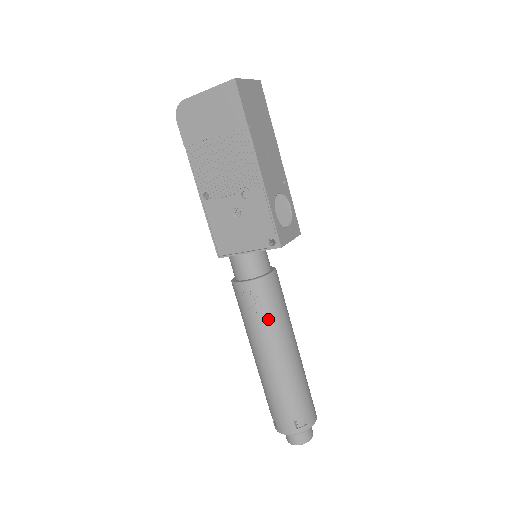
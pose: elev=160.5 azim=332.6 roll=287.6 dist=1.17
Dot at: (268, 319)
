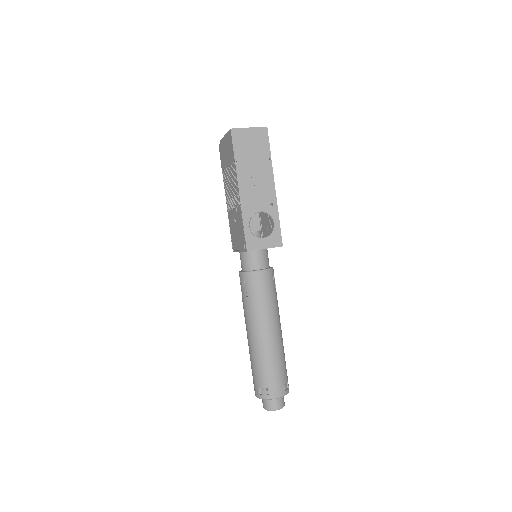
Dot at: (249, 303)
